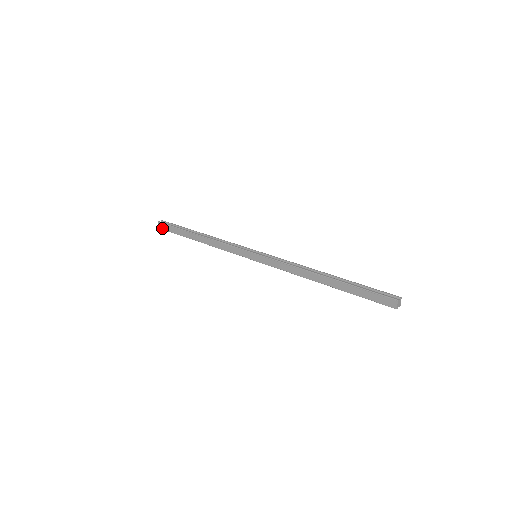
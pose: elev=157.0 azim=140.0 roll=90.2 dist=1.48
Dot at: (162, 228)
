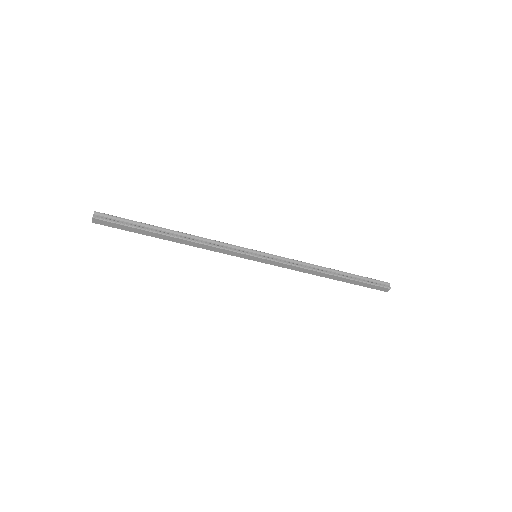
Dot at: (101, 224)
